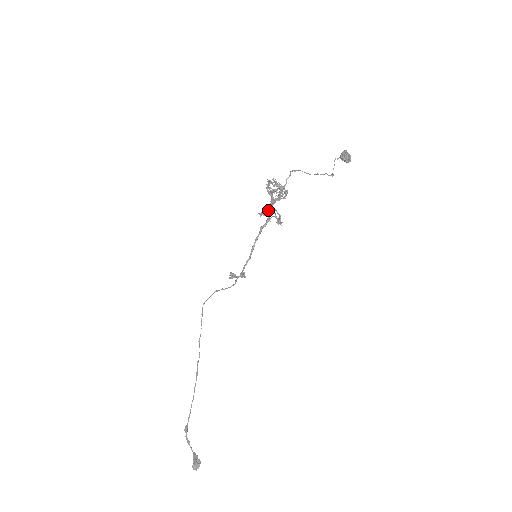
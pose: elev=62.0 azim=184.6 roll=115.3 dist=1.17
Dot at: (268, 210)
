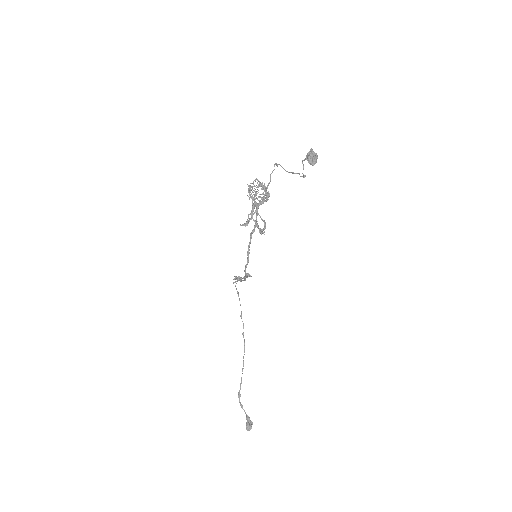
Dot at: occluded
